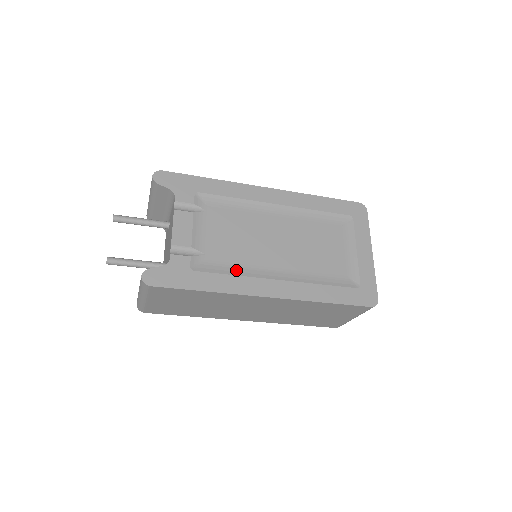
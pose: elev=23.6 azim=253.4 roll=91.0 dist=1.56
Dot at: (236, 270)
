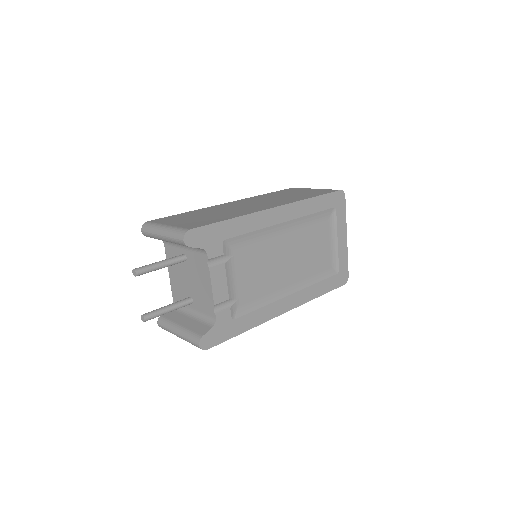
Dot at: (262, 301)
